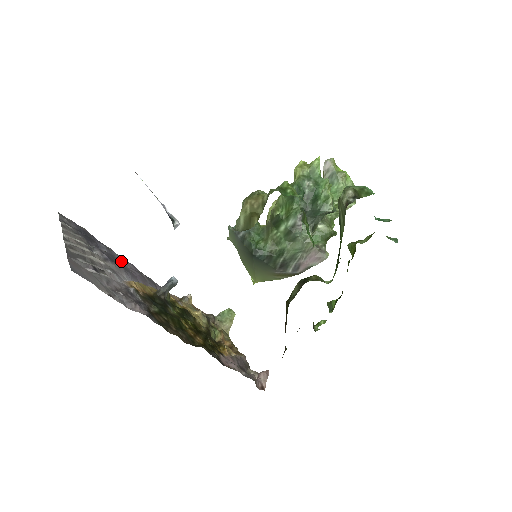
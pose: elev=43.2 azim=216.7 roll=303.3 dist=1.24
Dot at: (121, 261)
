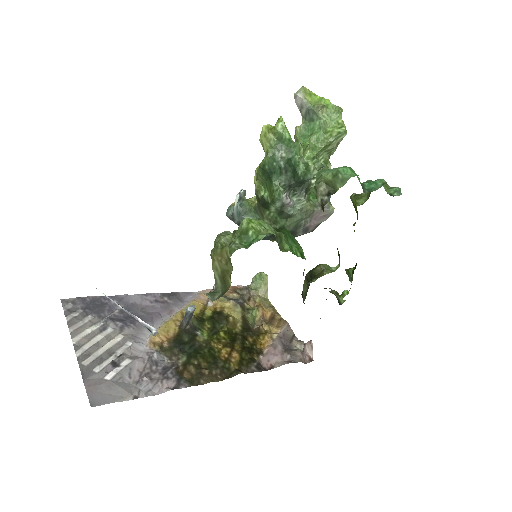
Dot at: (138, 303)
